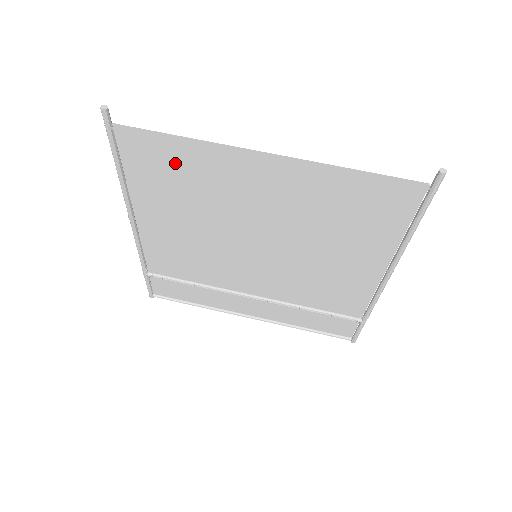
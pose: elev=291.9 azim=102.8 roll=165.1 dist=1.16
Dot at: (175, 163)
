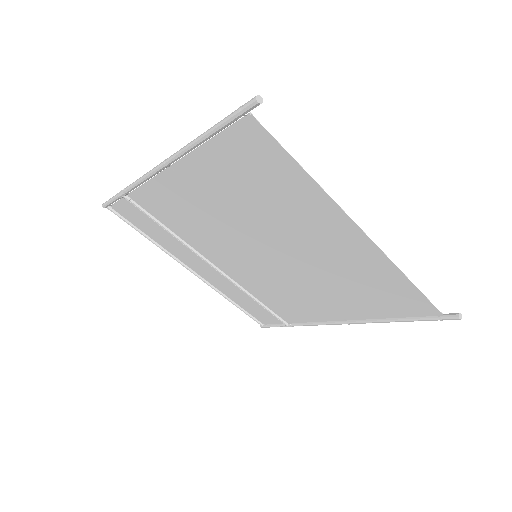
Dot at: (272, 176)
